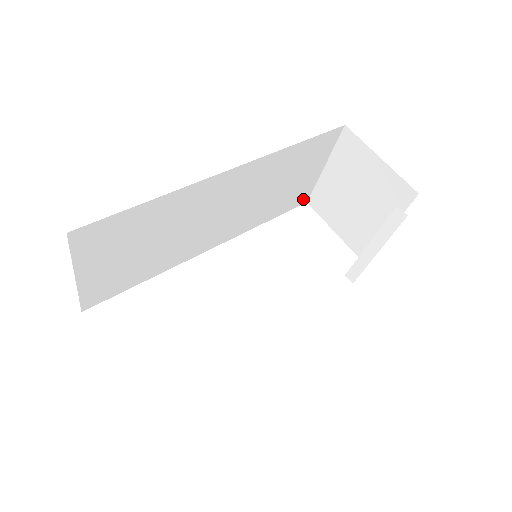
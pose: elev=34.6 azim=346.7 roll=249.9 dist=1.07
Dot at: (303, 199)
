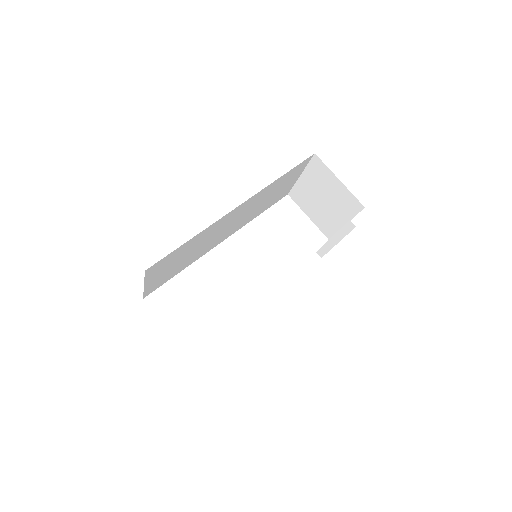
Dot at: (285, 194)
